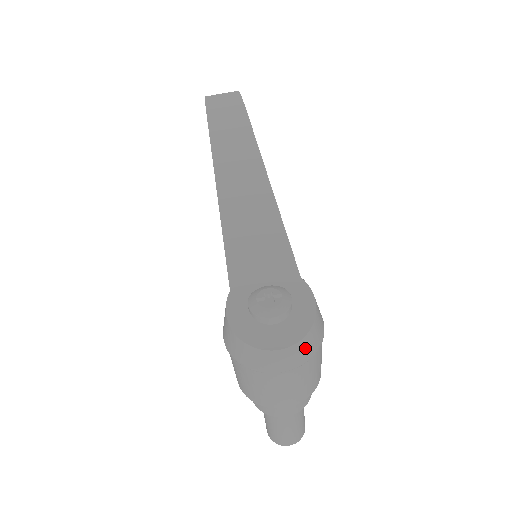
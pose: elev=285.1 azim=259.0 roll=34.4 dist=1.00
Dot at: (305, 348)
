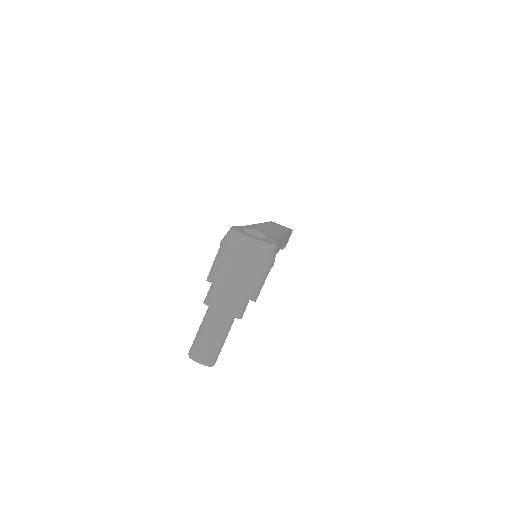
Dot at: (260, 248)
